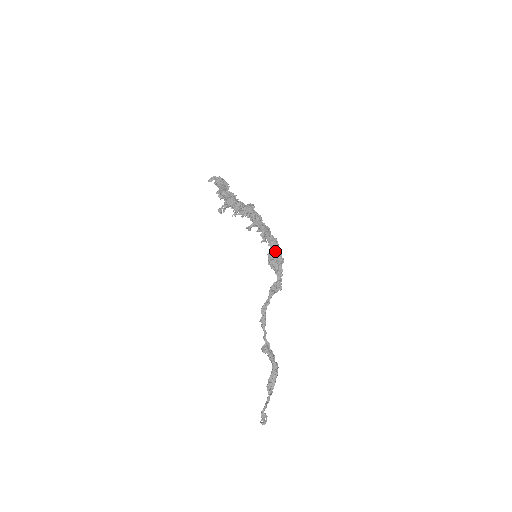
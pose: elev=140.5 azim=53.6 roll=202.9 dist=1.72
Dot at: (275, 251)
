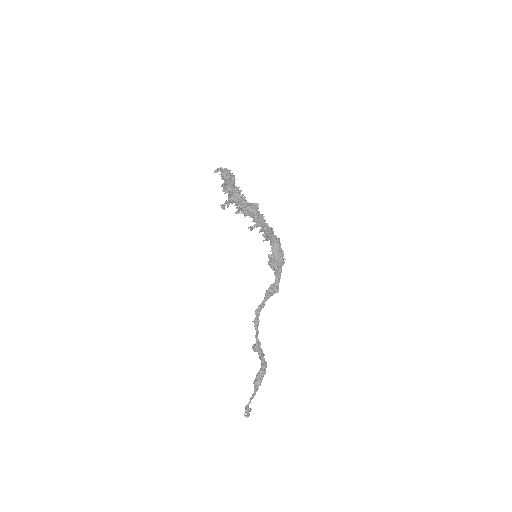
Dot at: (276, 252)
